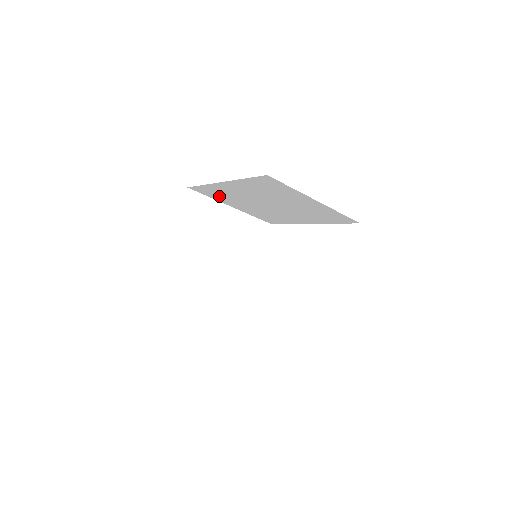
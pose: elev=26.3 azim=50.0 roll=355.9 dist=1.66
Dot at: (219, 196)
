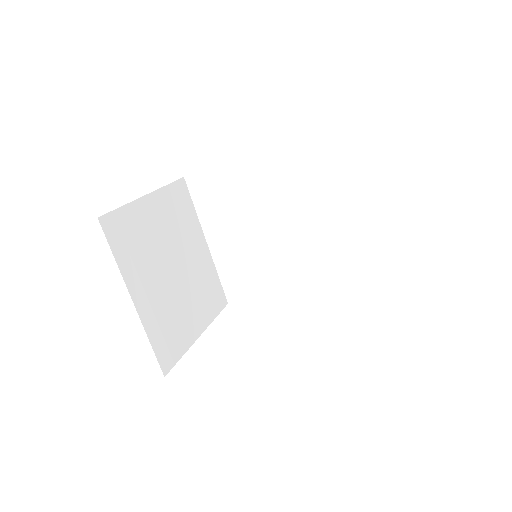
Dot at: (215, 205)
